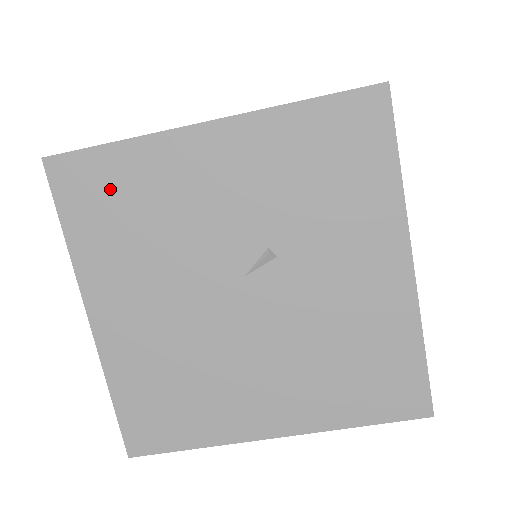
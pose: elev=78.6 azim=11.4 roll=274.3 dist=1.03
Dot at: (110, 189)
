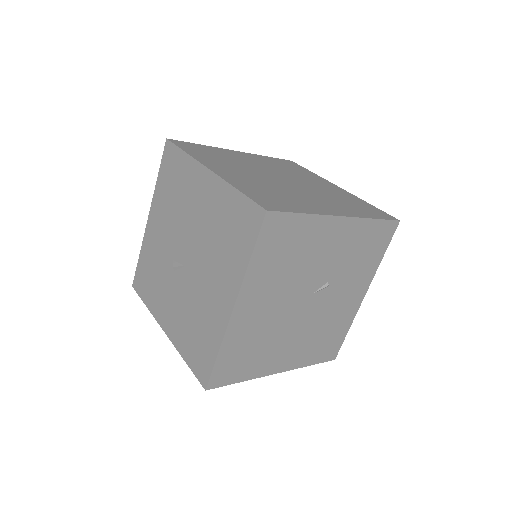
Dot at: (287, 238)
